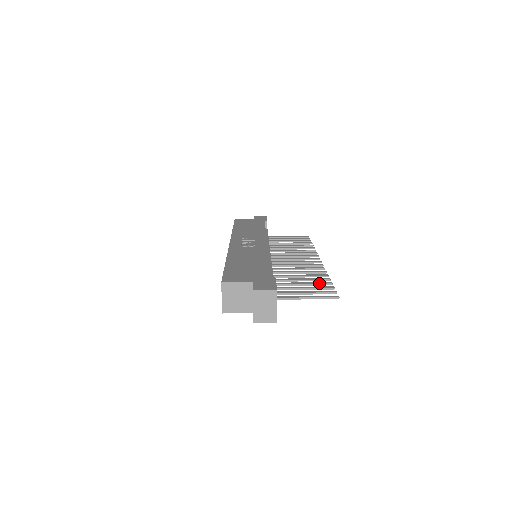
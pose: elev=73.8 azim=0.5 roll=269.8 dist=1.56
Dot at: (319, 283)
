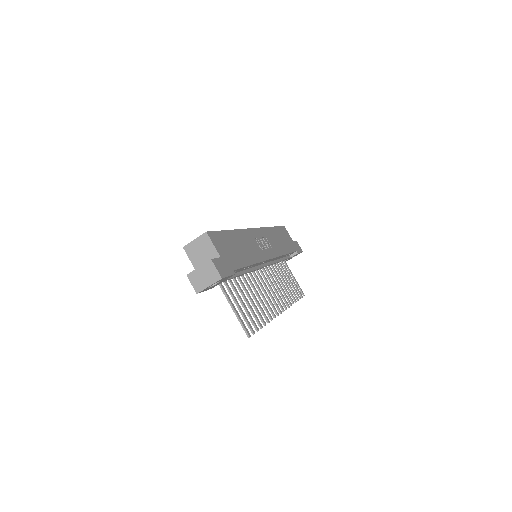
Dot at: (256, 316)
